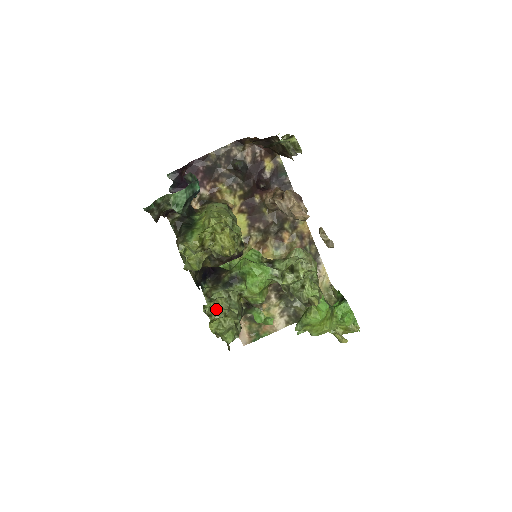
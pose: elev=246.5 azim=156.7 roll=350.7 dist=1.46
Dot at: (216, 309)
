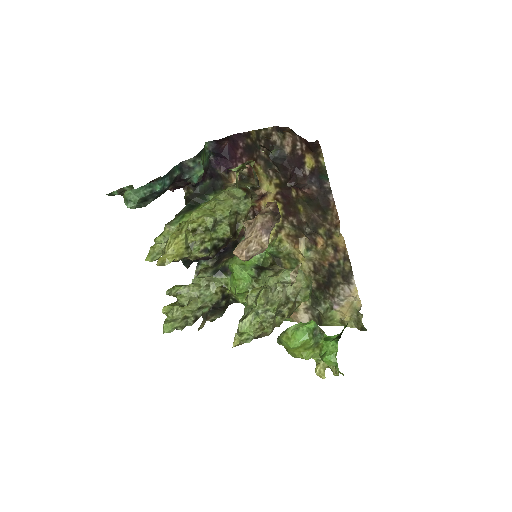
Dot at: (183, 294)
